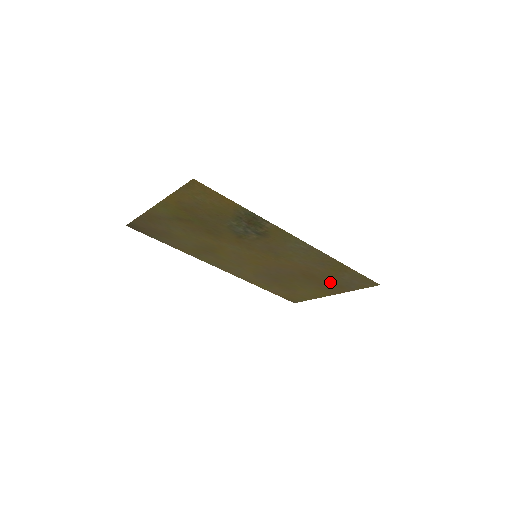
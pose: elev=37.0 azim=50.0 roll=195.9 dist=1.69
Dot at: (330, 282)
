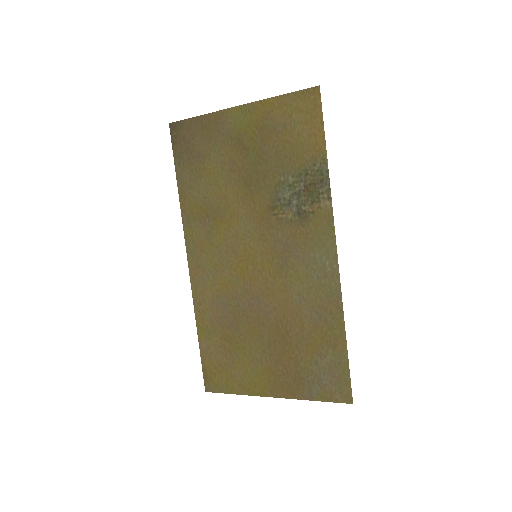
Dot at: (295, 363)
